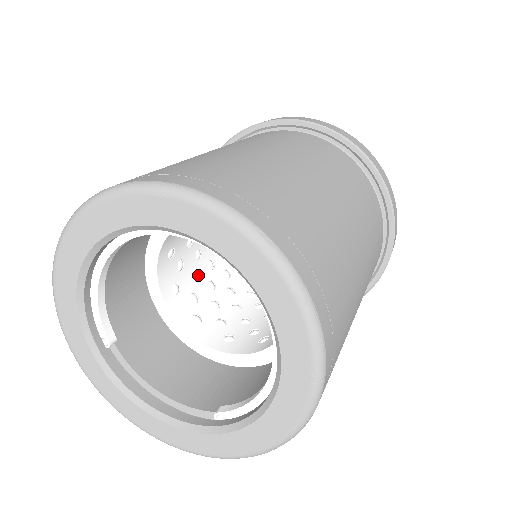
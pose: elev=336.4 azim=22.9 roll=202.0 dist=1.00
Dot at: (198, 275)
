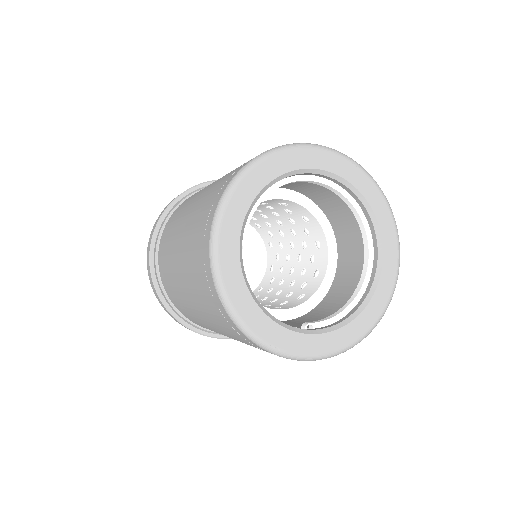
Dot at: occluded
